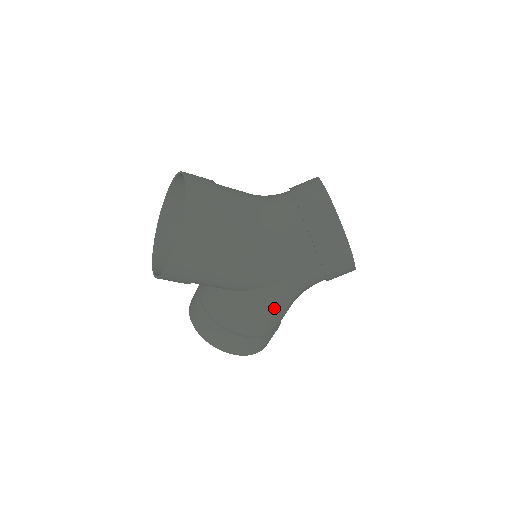
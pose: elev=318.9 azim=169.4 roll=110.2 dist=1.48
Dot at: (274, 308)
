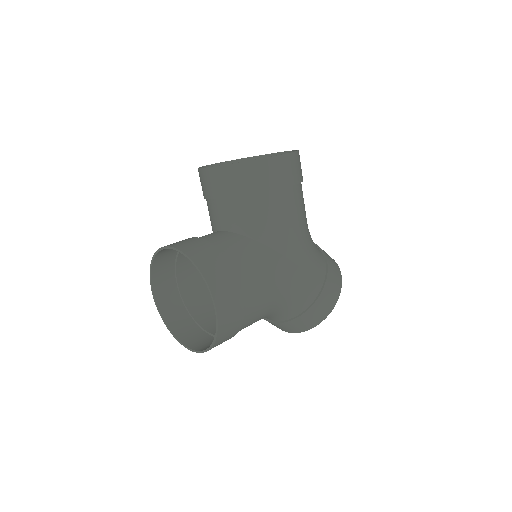
Dot at: (277, 288)
